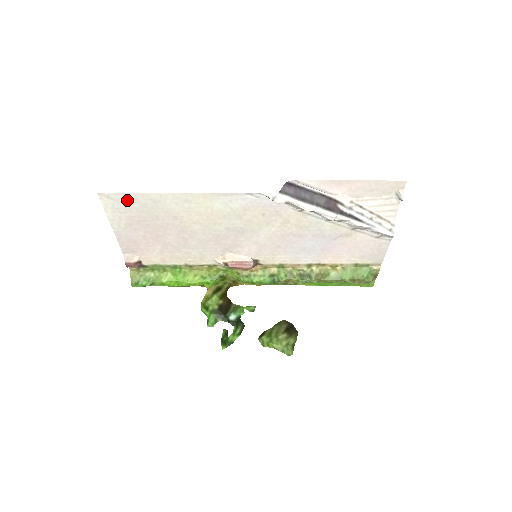
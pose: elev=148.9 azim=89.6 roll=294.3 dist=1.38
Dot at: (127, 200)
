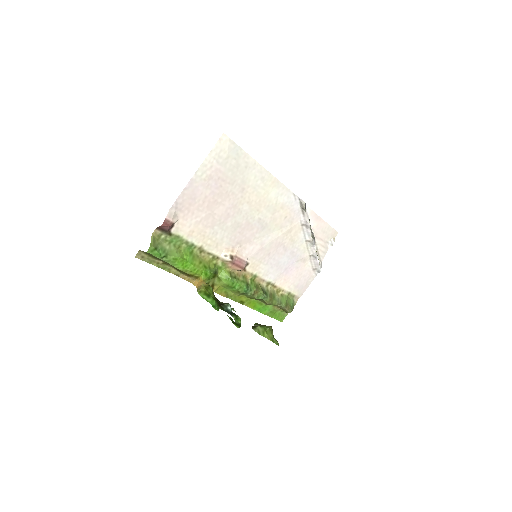
Dot at: (233, 153)
